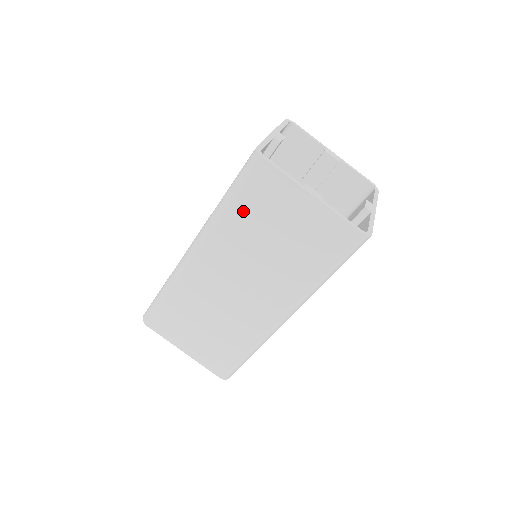
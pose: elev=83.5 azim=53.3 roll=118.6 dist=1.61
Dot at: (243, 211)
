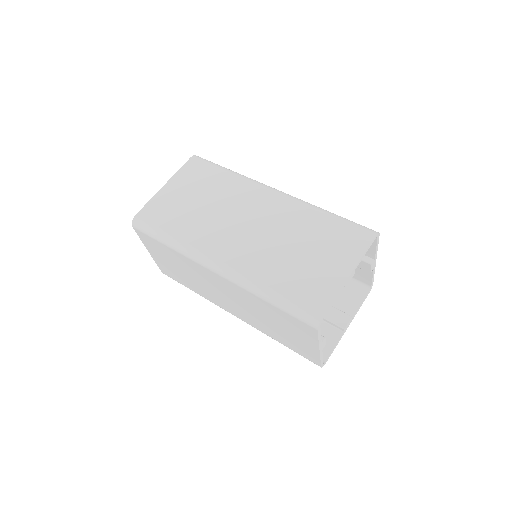
Dot at: (273, 310)
